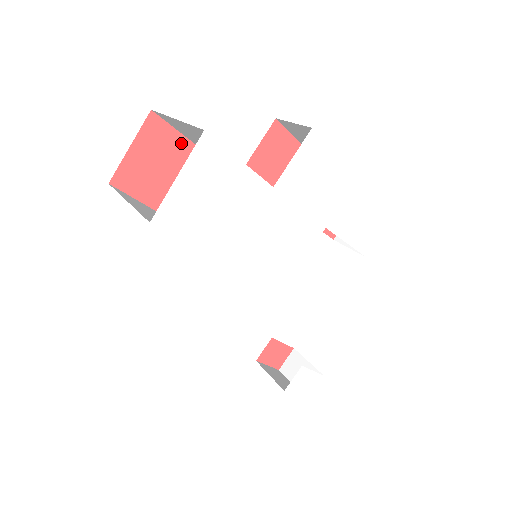
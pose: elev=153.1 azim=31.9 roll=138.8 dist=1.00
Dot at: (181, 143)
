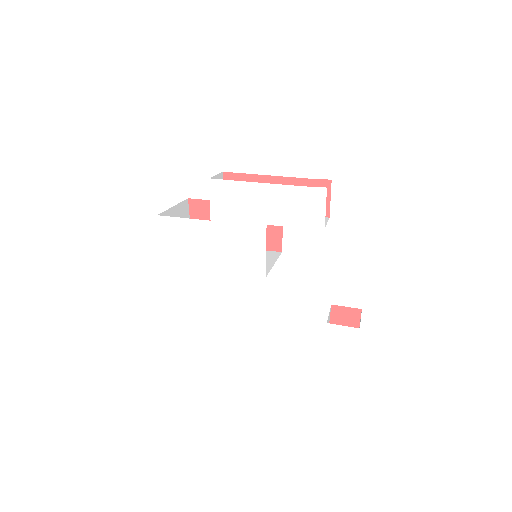
Dot at: occluded
